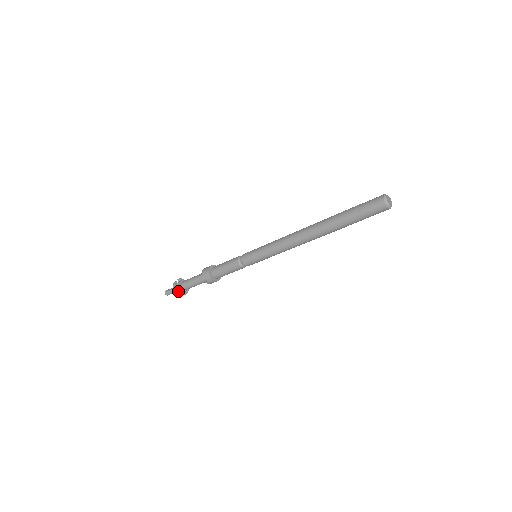
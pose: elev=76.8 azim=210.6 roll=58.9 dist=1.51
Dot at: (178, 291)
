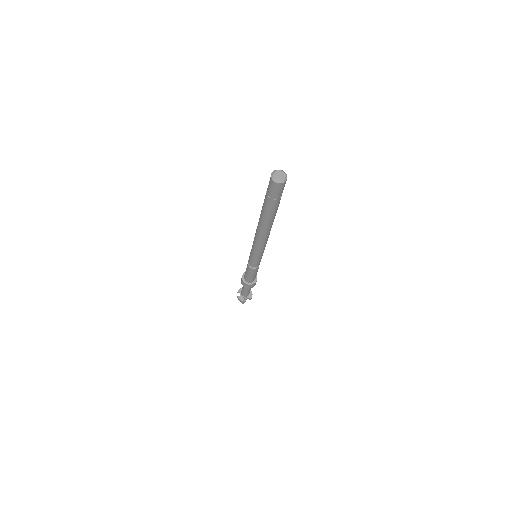
Dot at: (245, 301)
